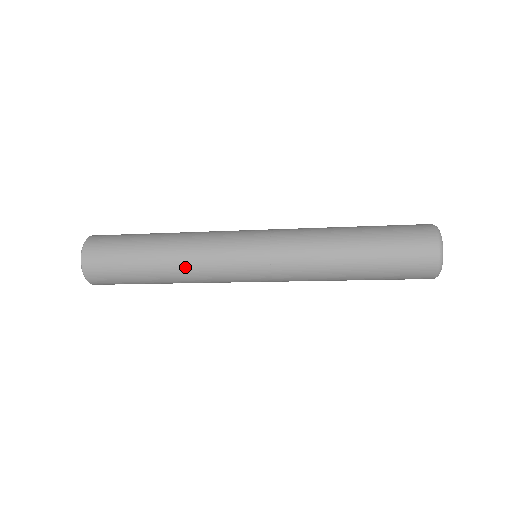
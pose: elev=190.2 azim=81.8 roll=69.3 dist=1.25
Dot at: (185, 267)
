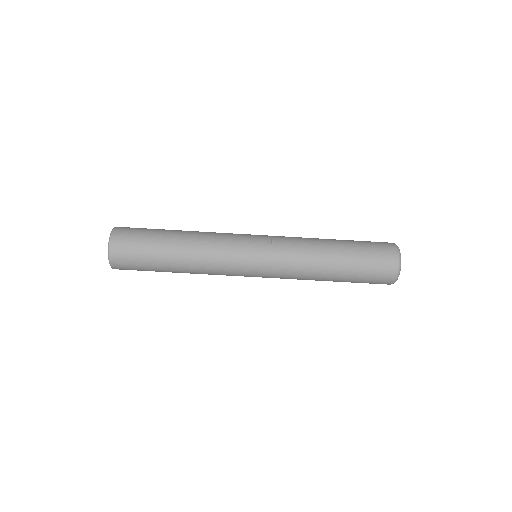
Dot at: occluded
